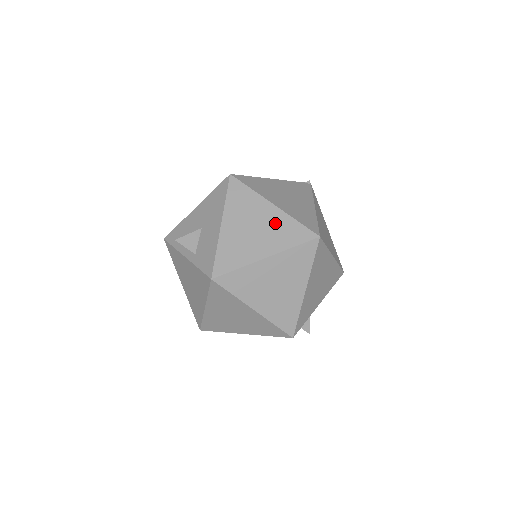
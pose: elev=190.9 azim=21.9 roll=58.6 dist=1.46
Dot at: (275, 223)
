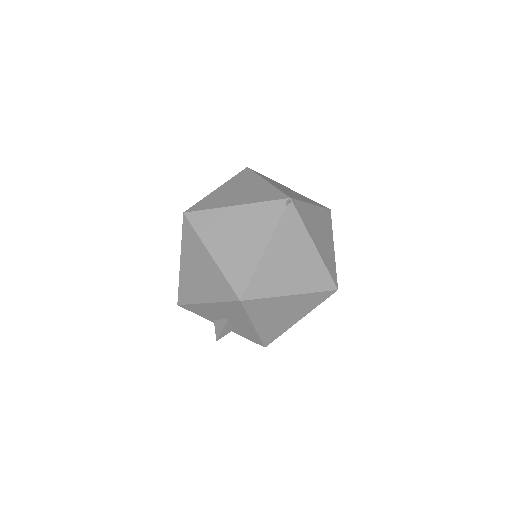
Dot at: (298, 303)
